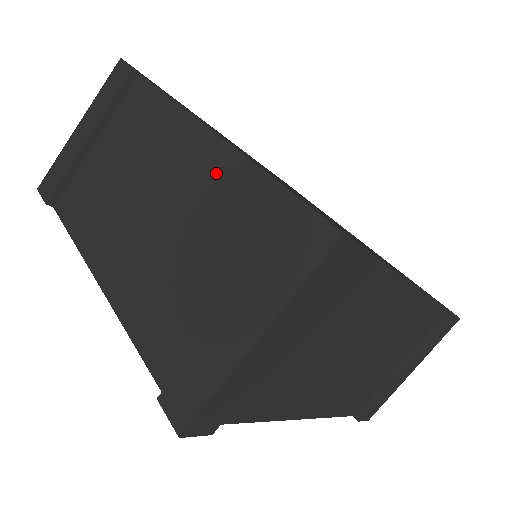
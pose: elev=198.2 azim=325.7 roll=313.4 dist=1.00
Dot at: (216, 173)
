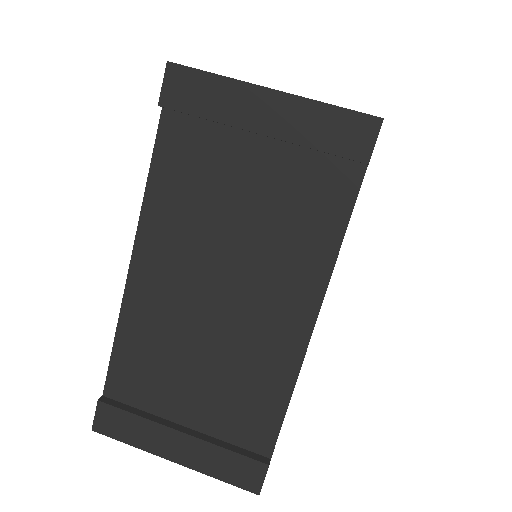
Dot at: occluded
